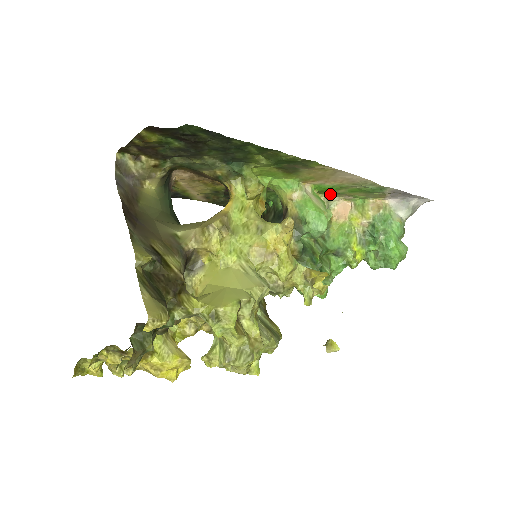
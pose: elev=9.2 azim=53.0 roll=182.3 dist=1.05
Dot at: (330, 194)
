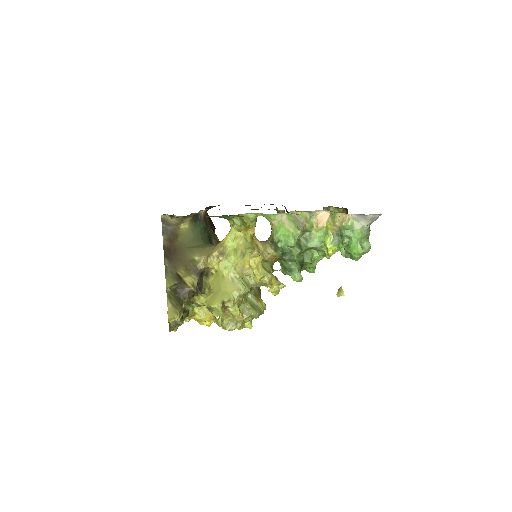
Dot at: (308, 211)
